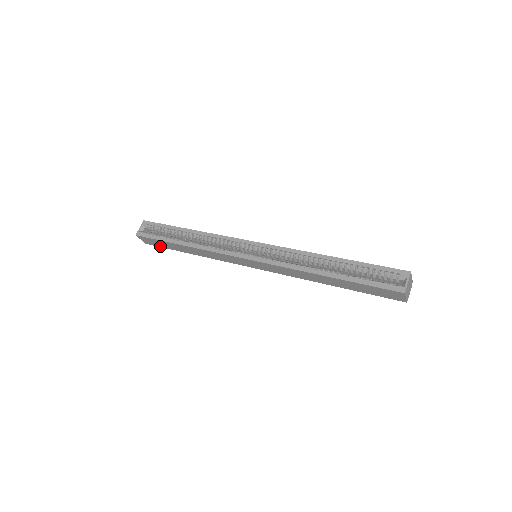
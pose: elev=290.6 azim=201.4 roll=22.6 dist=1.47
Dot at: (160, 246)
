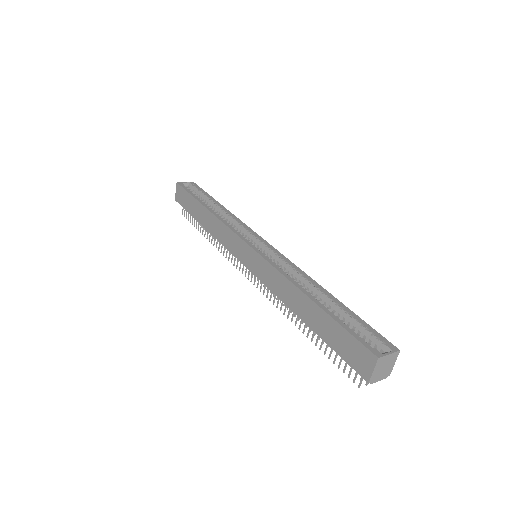
Dot at: (184, 206)
